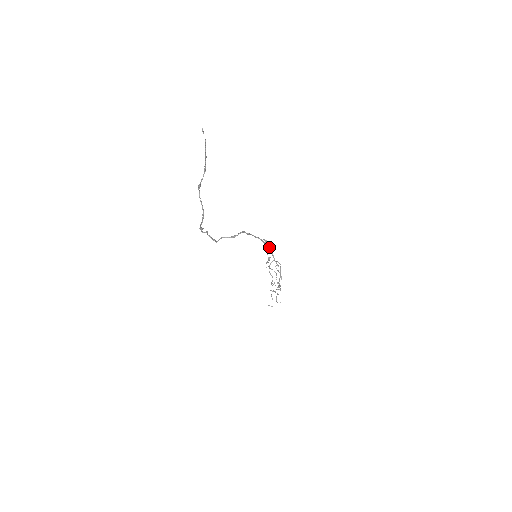
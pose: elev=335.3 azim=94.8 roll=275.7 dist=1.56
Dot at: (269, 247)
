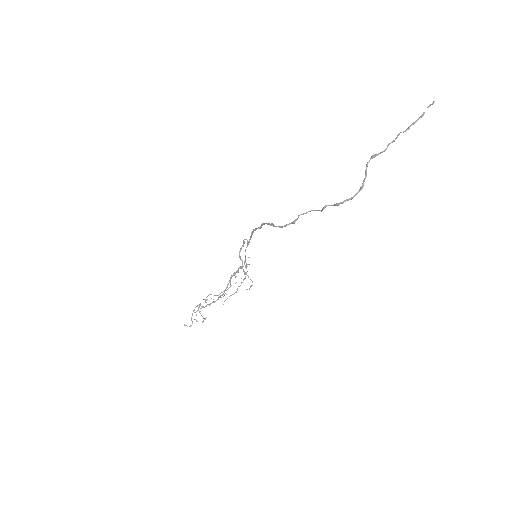
Dot at: occluded
